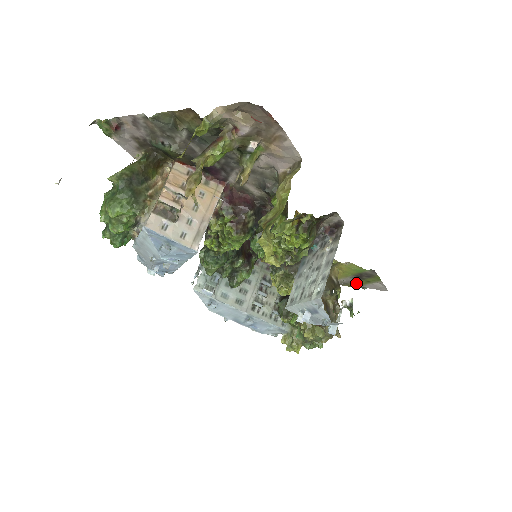
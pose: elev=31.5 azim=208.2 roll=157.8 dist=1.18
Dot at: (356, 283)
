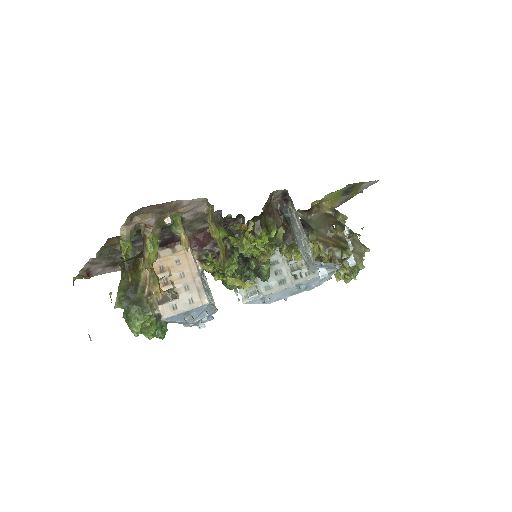
Dot at: (351, 195)
